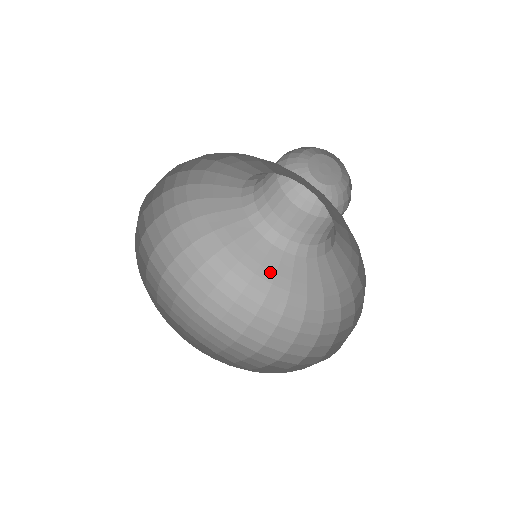
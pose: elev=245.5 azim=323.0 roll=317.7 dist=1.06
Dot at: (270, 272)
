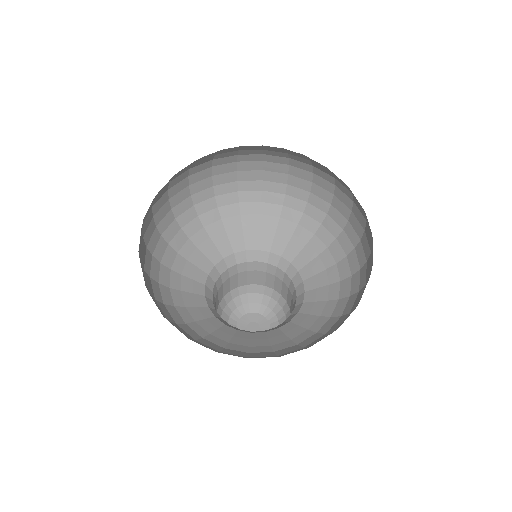
Dot at: (285, 342)
